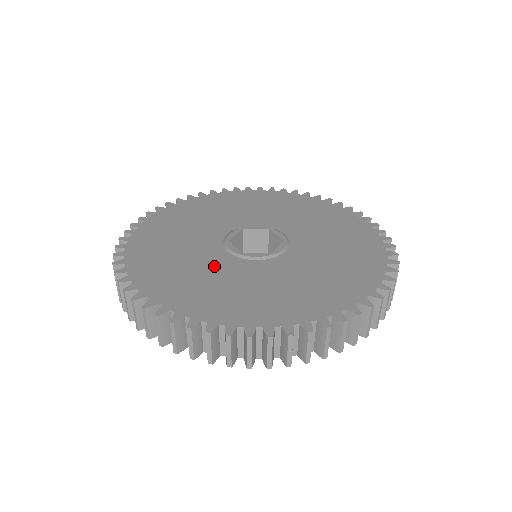
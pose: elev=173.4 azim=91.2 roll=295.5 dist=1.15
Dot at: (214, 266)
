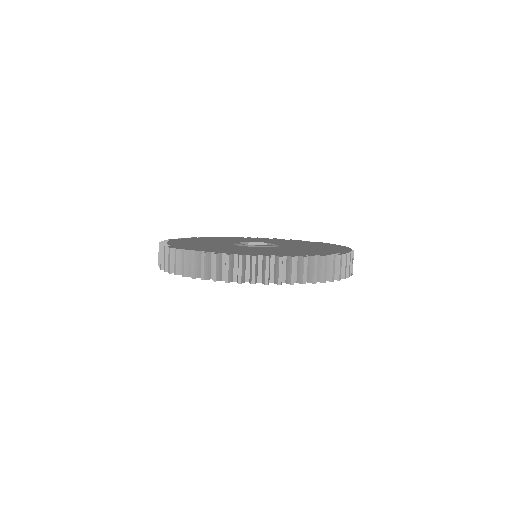
Dot at: (225, 246)
